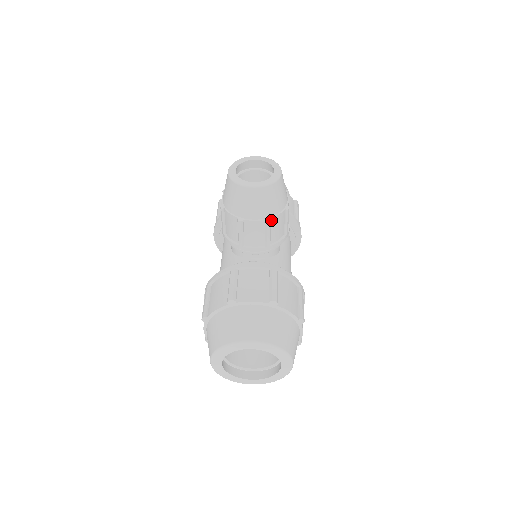
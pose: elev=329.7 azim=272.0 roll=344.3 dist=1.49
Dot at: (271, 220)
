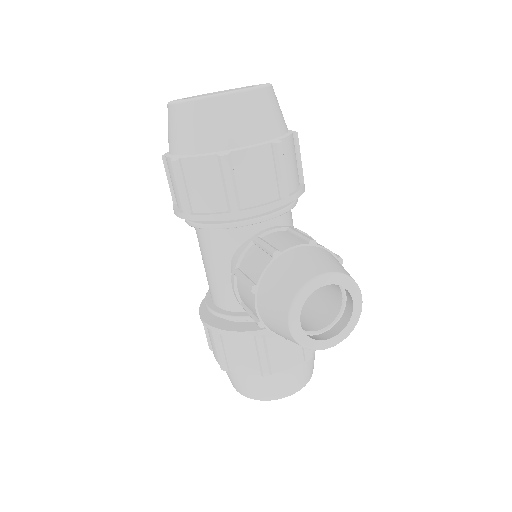
Dot at: occluded
